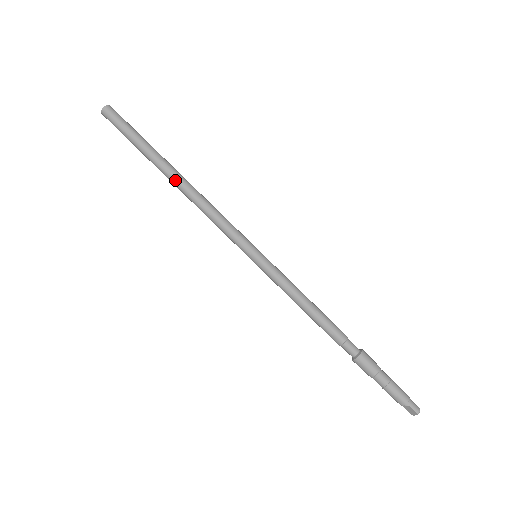
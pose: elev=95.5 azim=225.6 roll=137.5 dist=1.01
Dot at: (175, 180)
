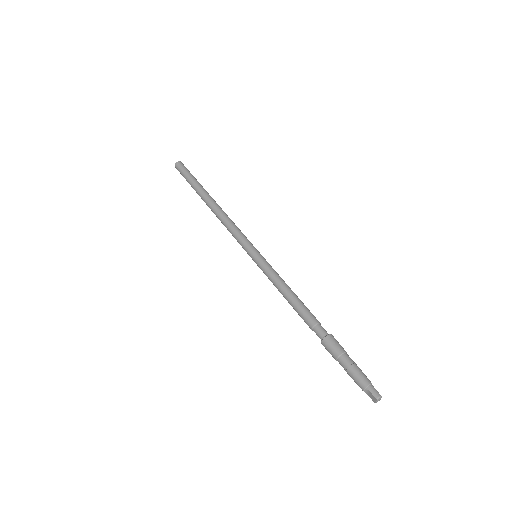
Dot at: (209, 204)
